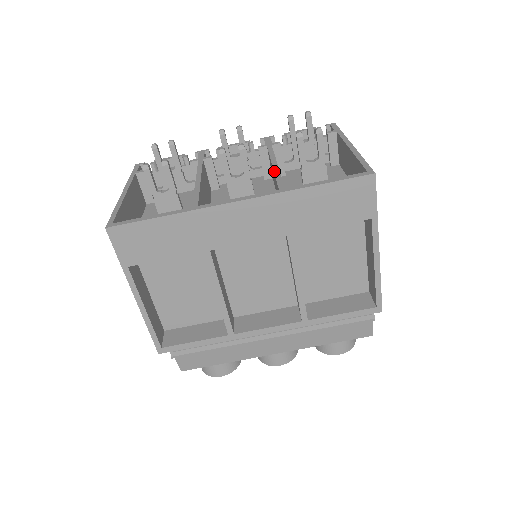
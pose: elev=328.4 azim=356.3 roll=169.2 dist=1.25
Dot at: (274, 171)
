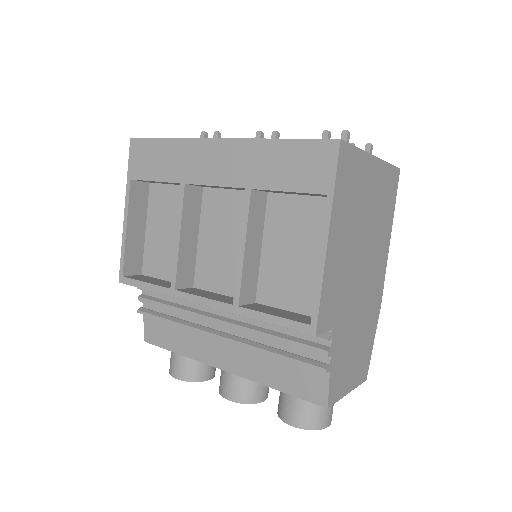
Dot at: occluded
